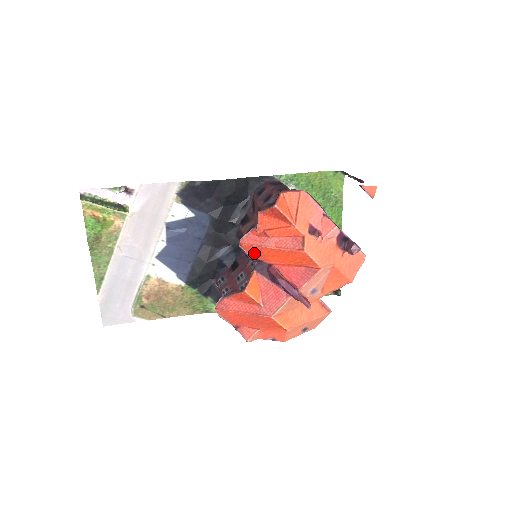
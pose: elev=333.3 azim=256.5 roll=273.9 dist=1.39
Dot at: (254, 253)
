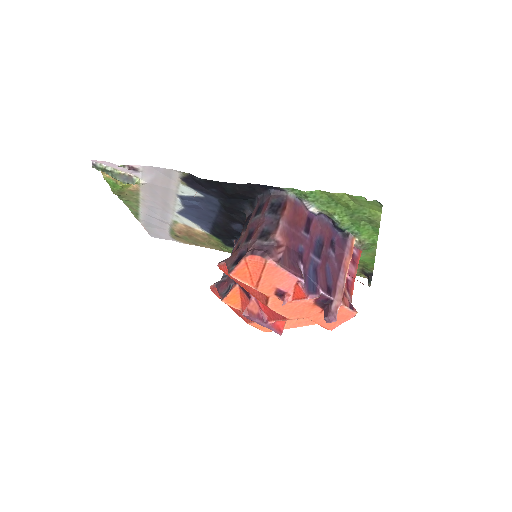
Dot at: occluded
